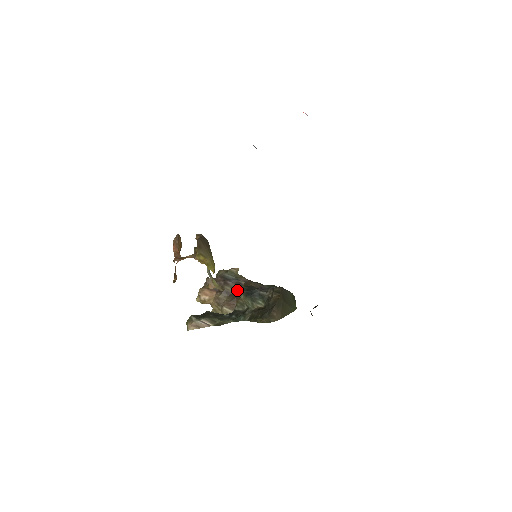
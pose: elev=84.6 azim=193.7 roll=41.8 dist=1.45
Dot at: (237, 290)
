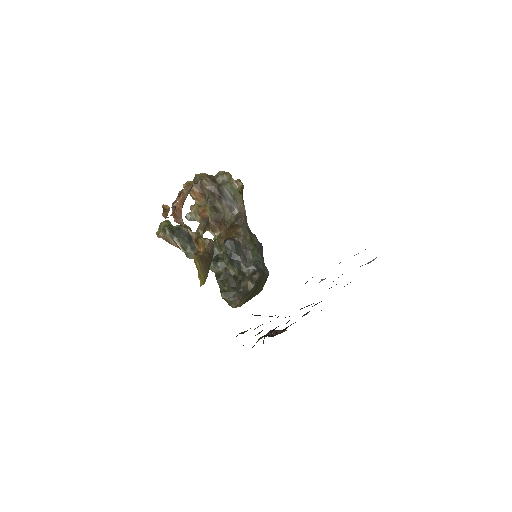
Dot at: (226, 215)
